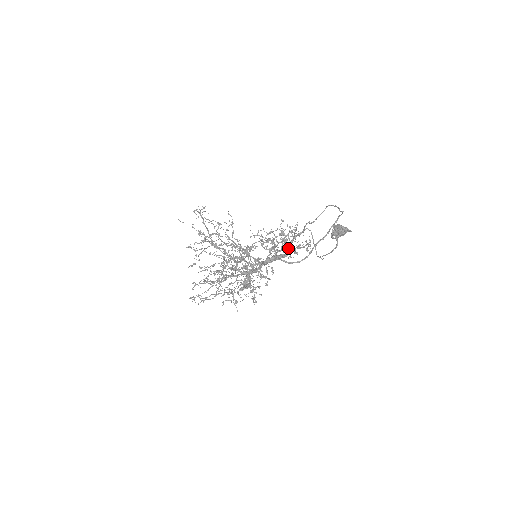
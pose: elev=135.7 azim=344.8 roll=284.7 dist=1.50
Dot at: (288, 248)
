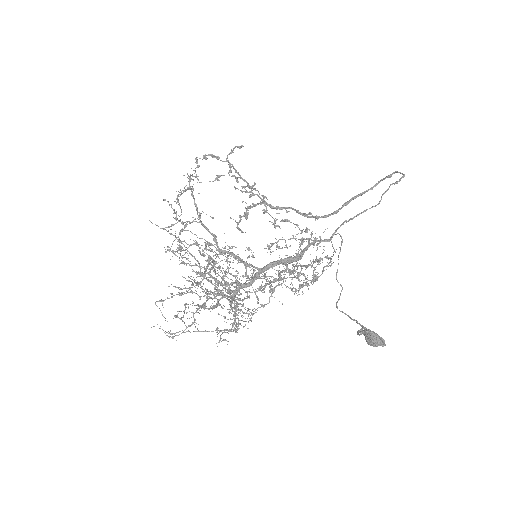
Dot at: (303, 250)
